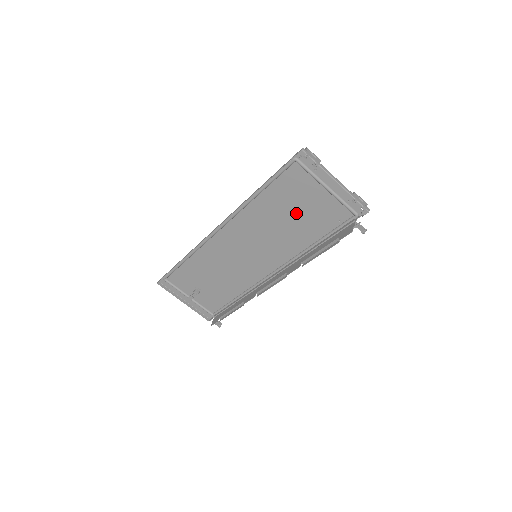
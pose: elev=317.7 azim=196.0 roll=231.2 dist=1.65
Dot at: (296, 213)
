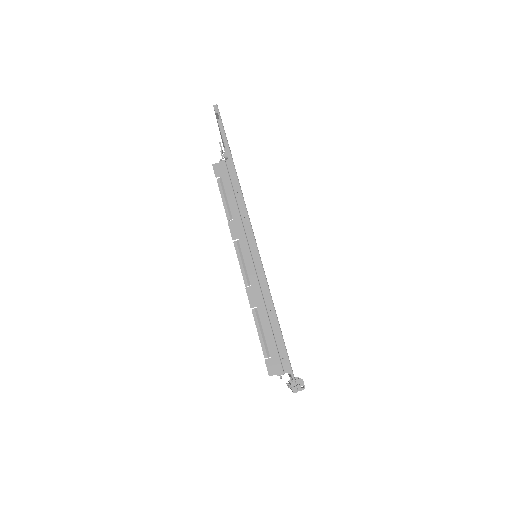
Dot at: occluded
